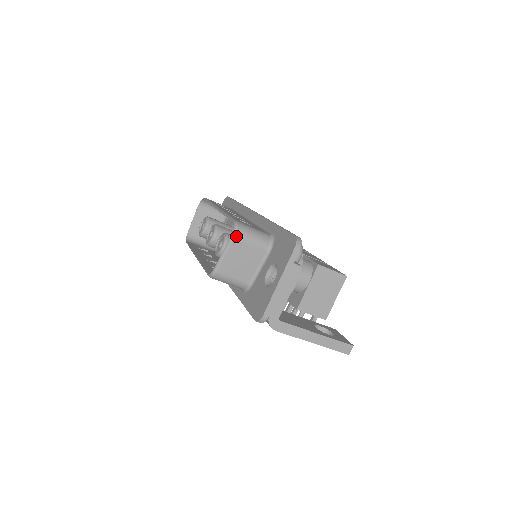
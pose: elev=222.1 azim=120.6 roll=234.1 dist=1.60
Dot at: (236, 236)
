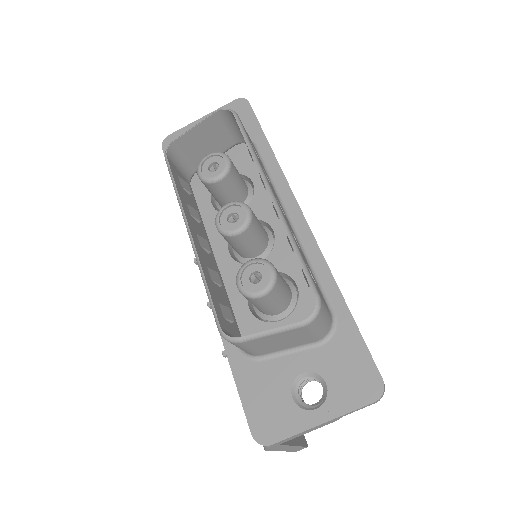
Dot at: (308, 325)
